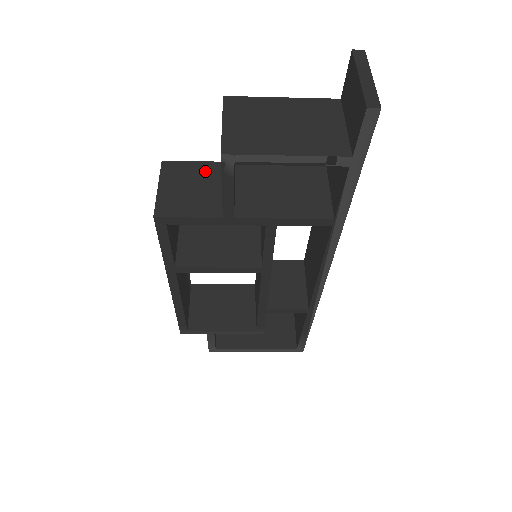
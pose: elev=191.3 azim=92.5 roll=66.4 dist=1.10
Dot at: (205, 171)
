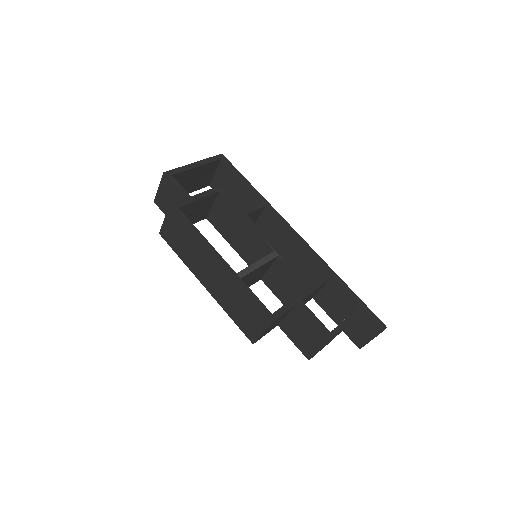
Dot at: (286, 313)
